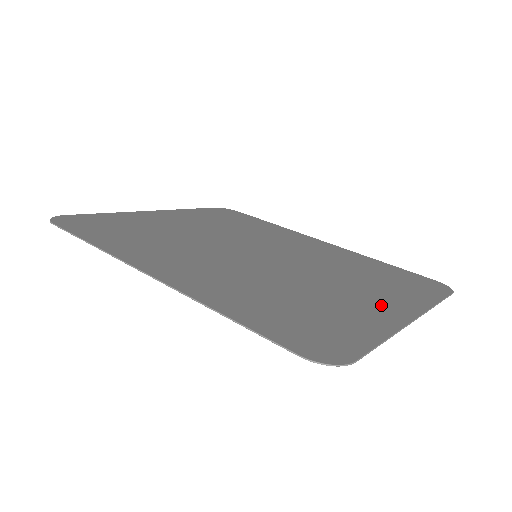
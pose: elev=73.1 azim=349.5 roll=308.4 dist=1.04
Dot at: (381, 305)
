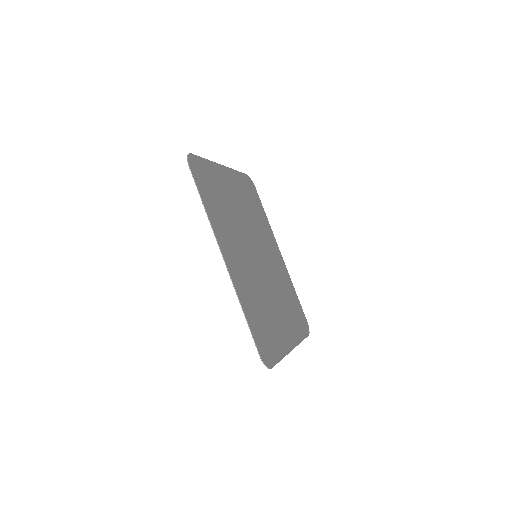
Dot at: (286, 333)
